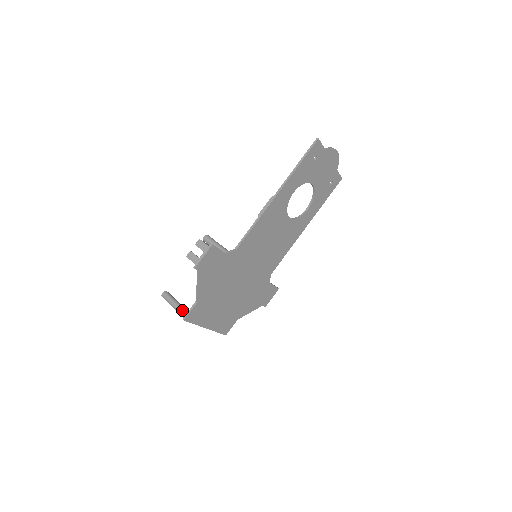
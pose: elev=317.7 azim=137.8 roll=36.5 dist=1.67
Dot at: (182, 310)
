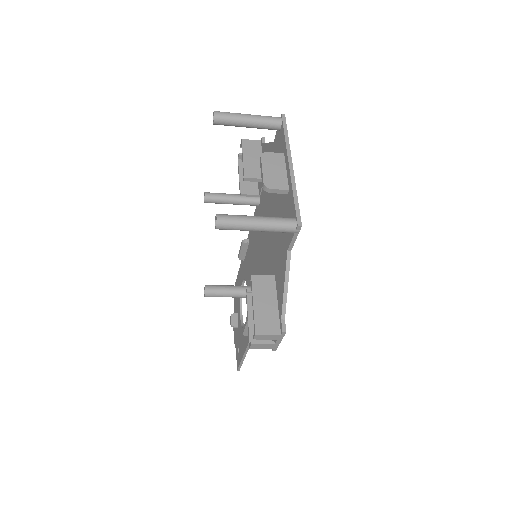
Dot at: occluded
